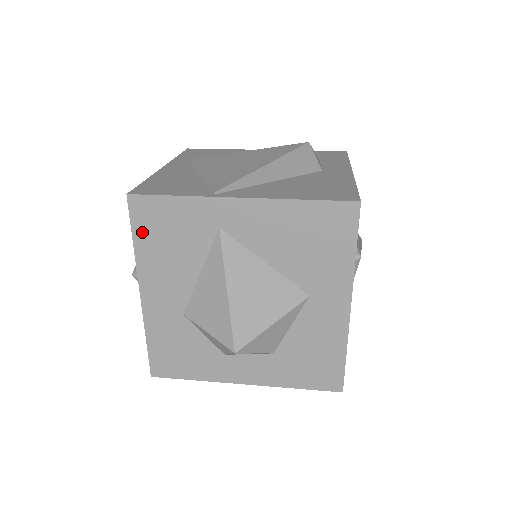
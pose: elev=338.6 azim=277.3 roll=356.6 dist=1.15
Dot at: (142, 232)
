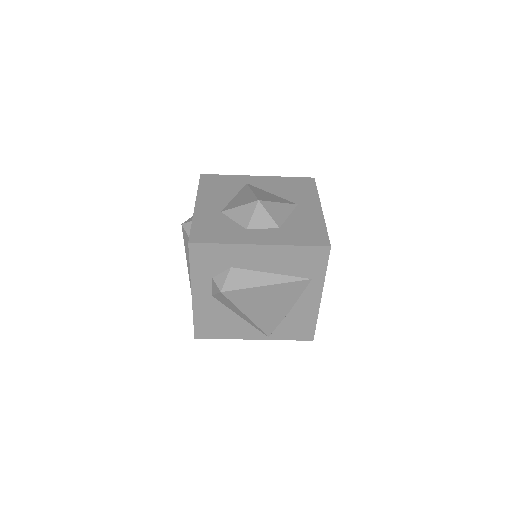
Dot at: (205, 184)
